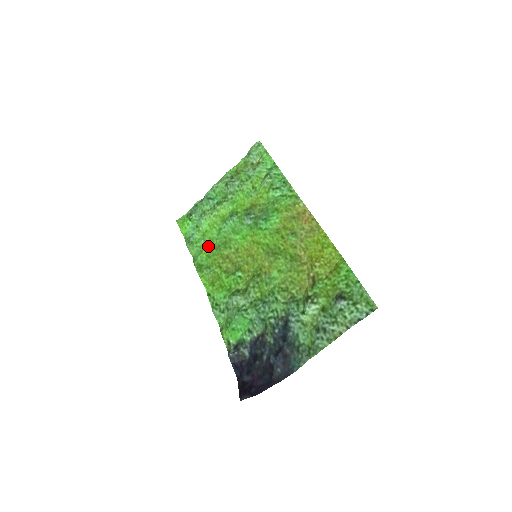
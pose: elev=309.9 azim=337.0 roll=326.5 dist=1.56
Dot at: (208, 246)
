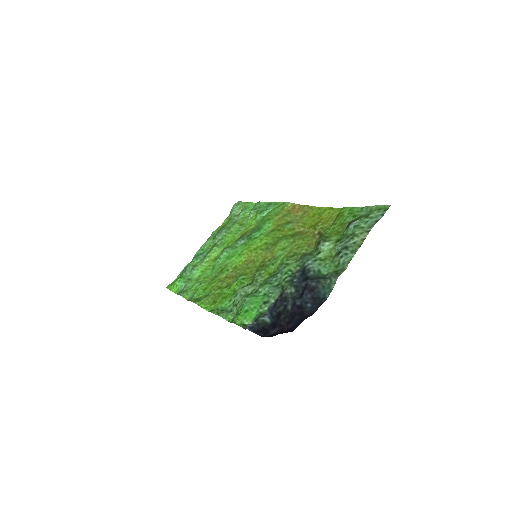
Dot at: (203, 282)
